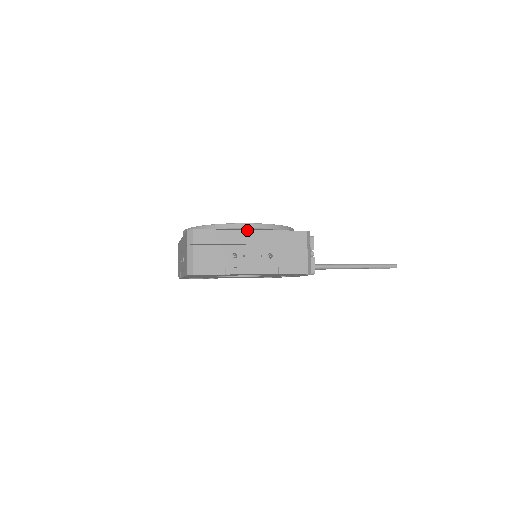
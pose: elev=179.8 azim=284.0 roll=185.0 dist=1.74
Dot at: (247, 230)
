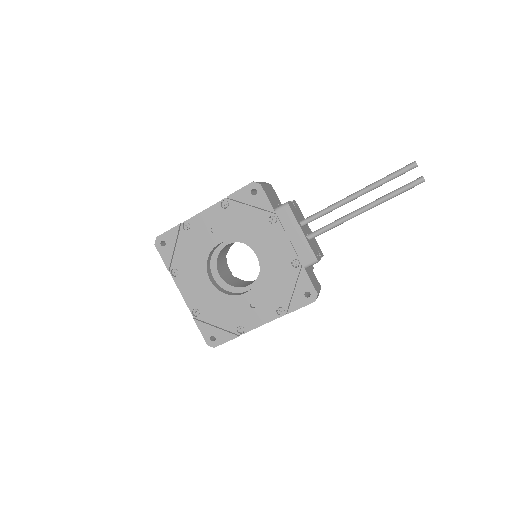
Dot at: occluded
